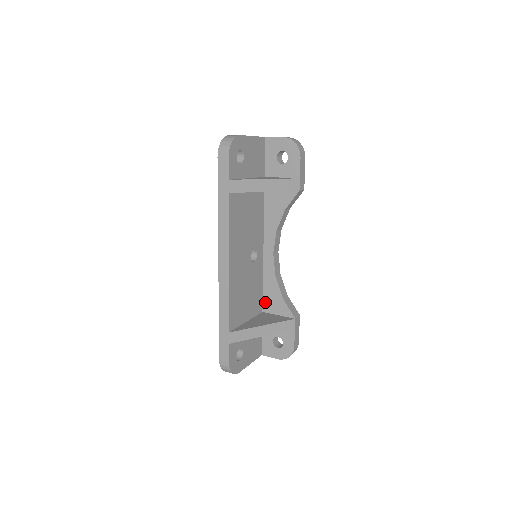
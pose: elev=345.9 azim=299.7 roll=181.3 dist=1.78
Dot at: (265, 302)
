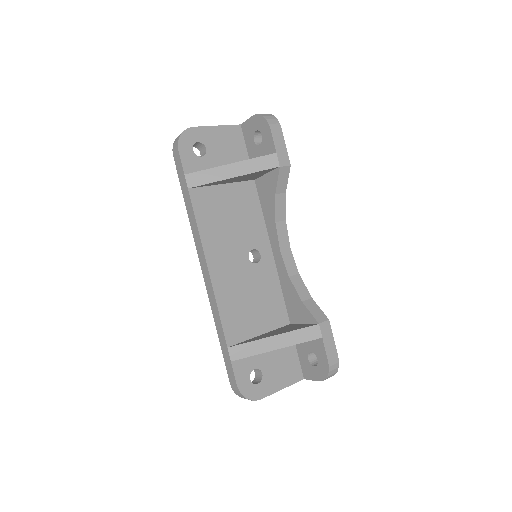
Dot at: (289, 311)
